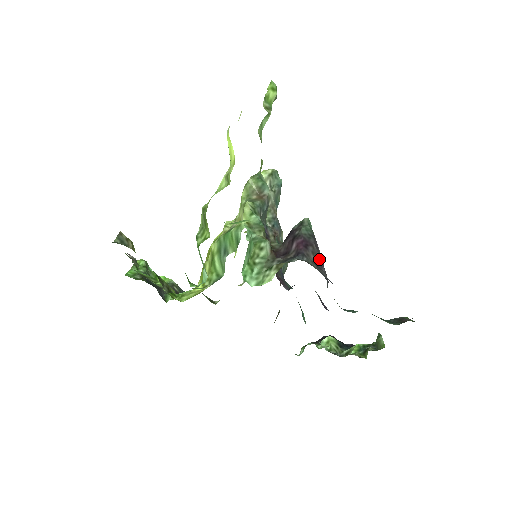
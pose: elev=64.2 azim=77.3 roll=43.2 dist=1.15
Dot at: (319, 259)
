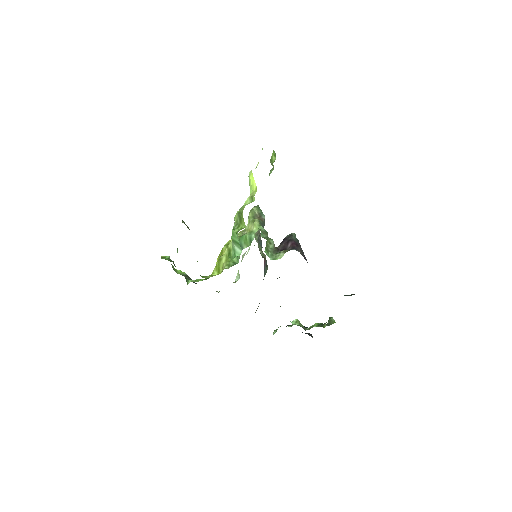
Dot at: (304, 255)
